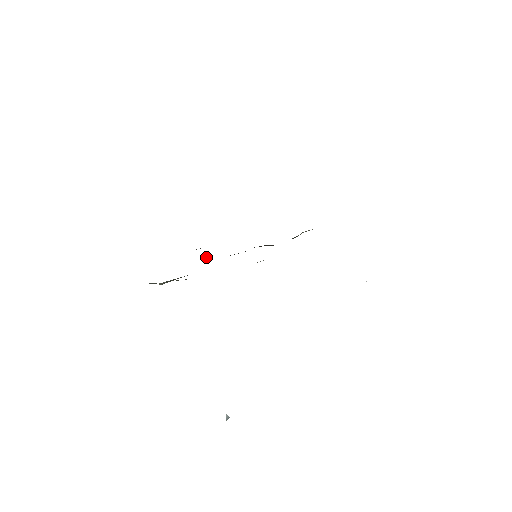
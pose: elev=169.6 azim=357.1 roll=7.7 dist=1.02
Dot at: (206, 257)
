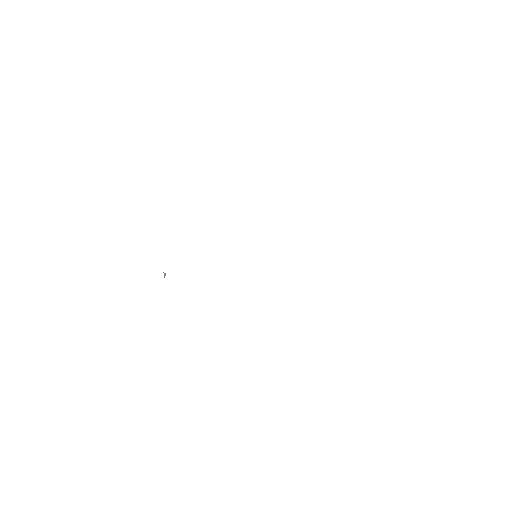
Dot at: occluded
